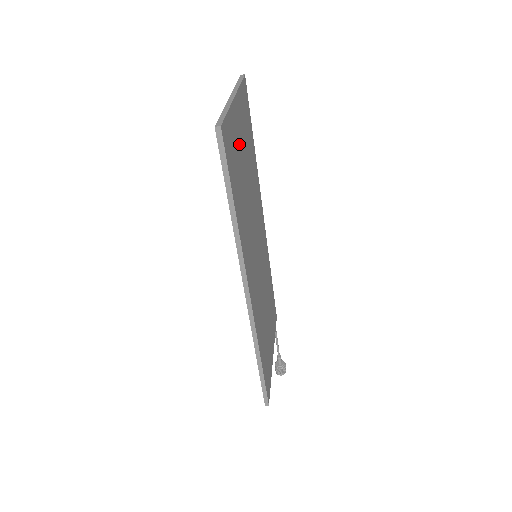
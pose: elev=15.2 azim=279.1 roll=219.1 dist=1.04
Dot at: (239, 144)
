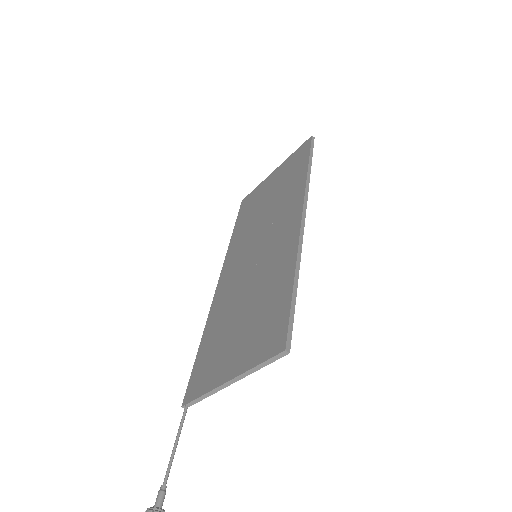
Dot at: occluded
